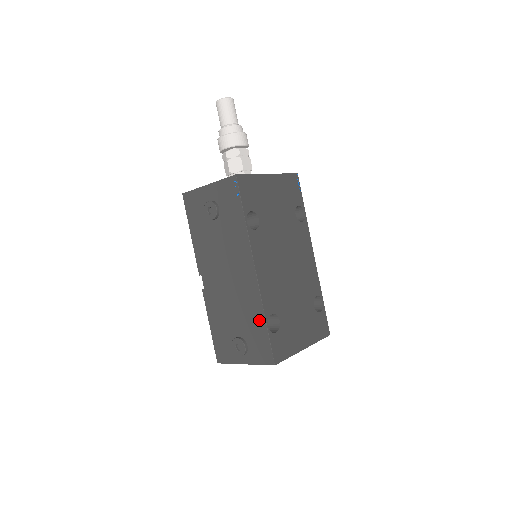
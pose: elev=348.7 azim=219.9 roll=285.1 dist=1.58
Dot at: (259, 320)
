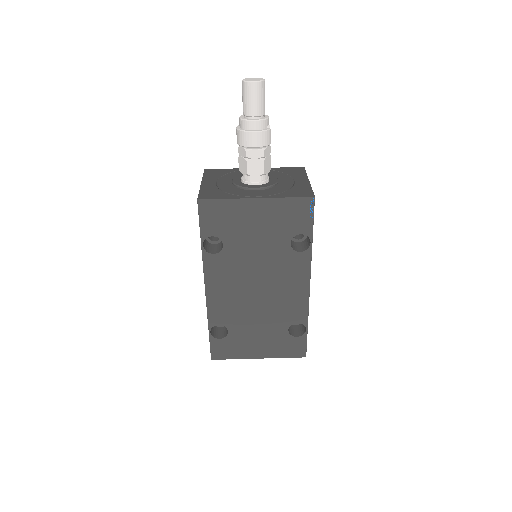
Dot at: occluded
